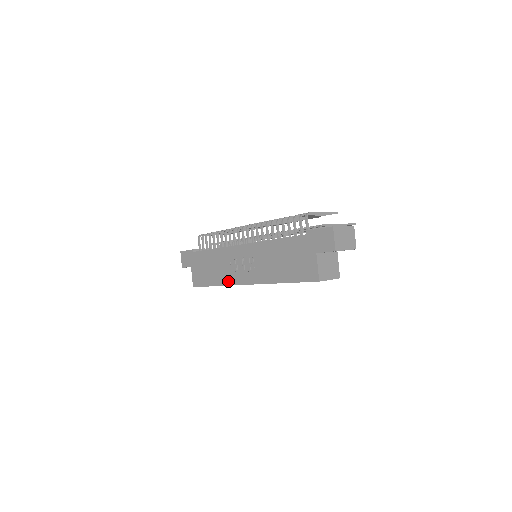
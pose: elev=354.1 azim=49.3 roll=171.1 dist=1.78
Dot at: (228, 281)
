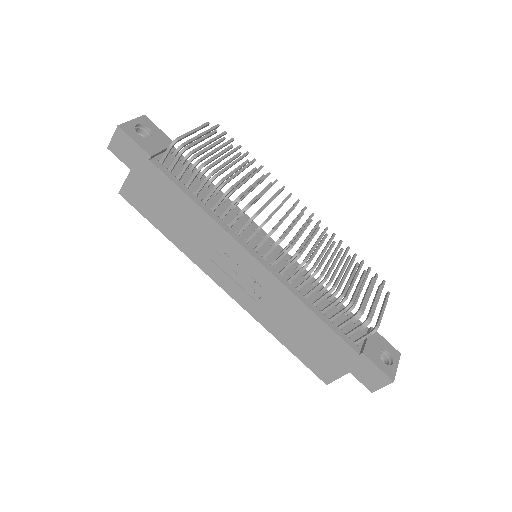
Dot at: (197, 259)
